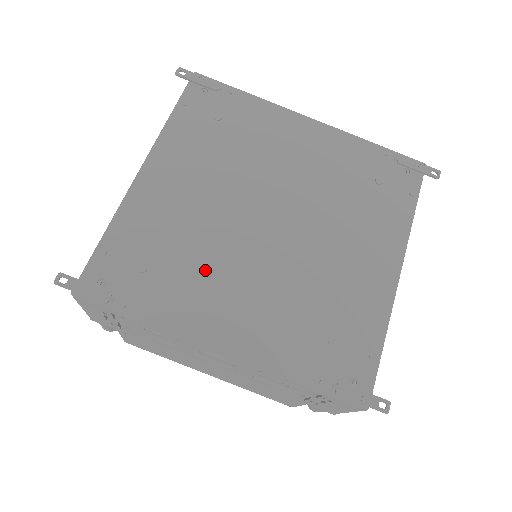
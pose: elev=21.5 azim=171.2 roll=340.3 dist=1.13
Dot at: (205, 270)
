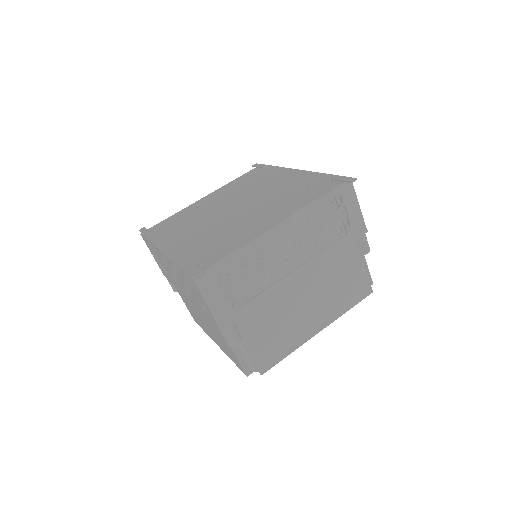
Dot at: (189, 226)
